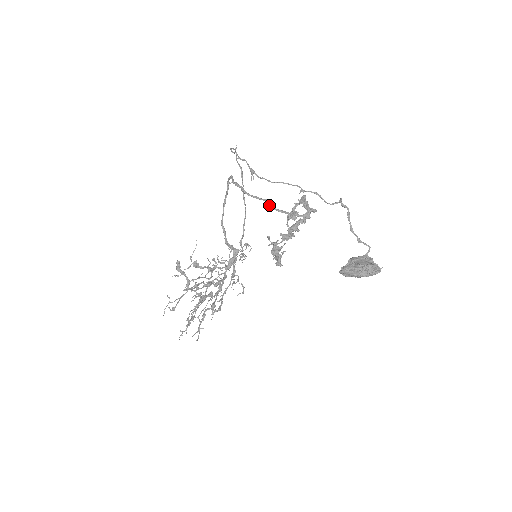
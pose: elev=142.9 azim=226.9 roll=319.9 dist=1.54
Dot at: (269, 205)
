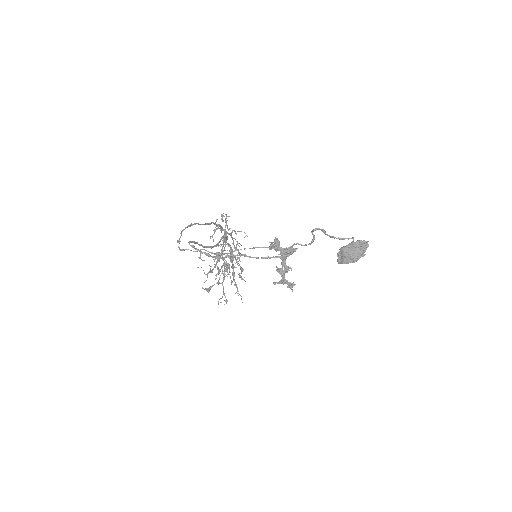
Dot at: occluded
